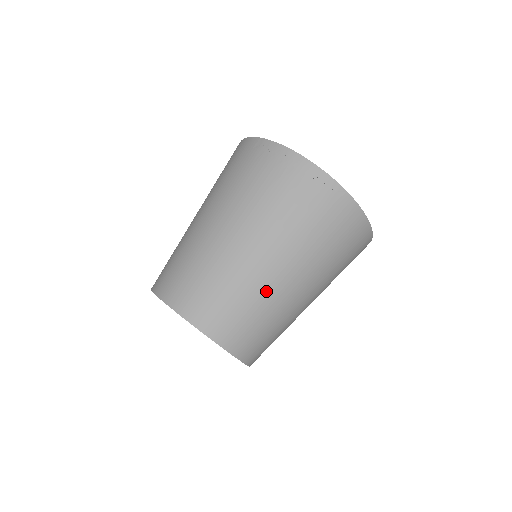
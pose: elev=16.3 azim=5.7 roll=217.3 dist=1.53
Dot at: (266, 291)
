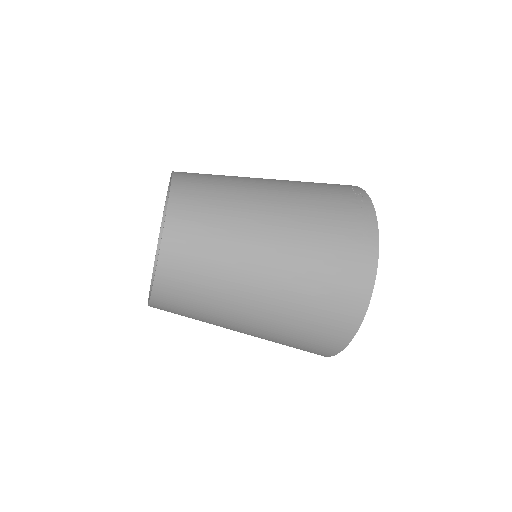
Dot at: (243, 237)
